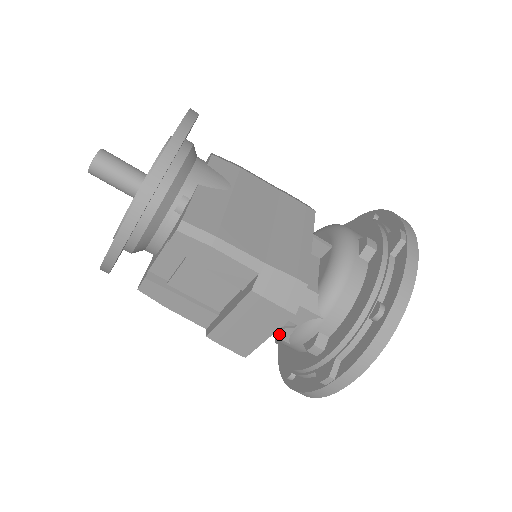
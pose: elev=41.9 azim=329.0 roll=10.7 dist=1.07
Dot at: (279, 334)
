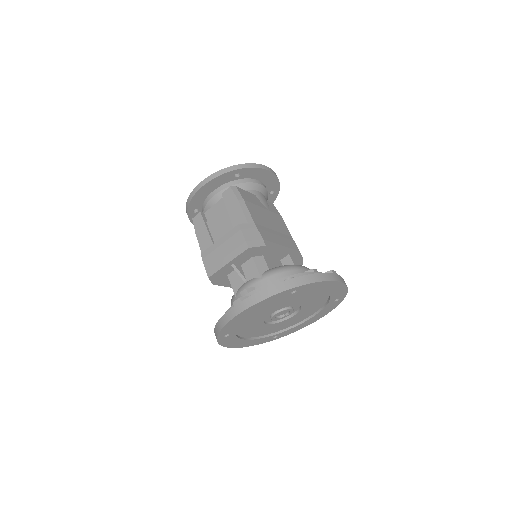
Dot at: (234, 285)
